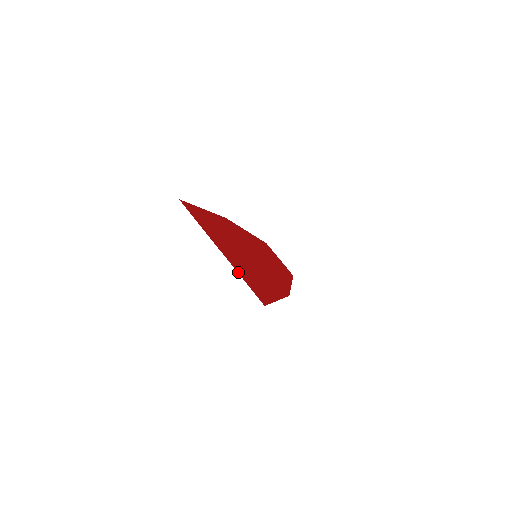
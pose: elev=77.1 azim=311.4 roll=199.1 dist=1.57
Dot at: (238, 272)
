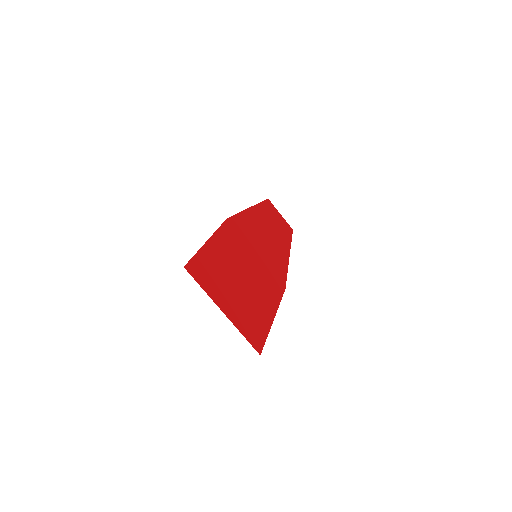
Dot at: (238, 328)
